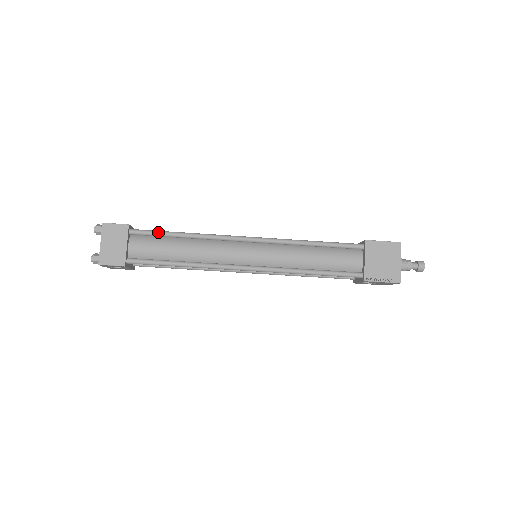
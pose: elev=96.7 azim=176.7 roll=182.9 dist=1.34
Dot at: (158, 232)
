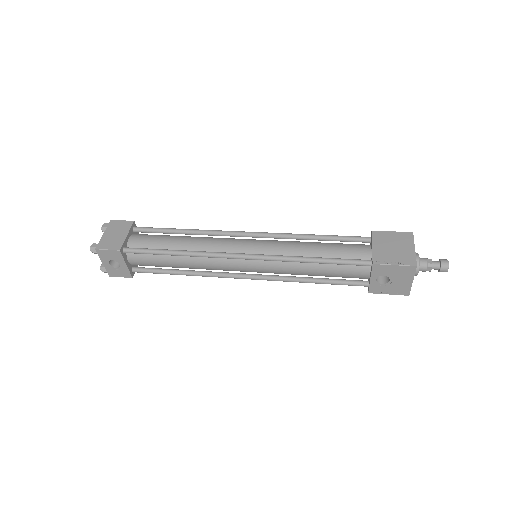
Dot at: (160, 228)
